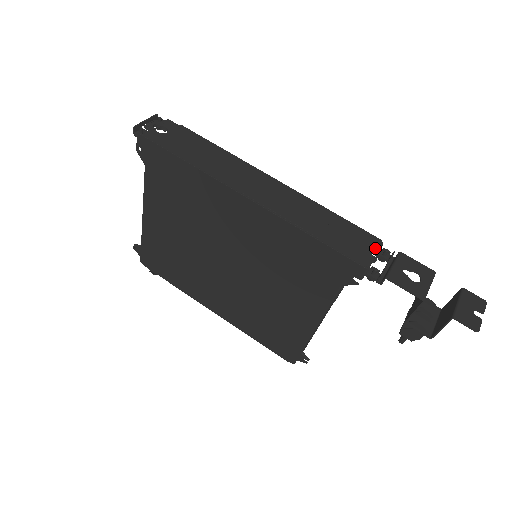
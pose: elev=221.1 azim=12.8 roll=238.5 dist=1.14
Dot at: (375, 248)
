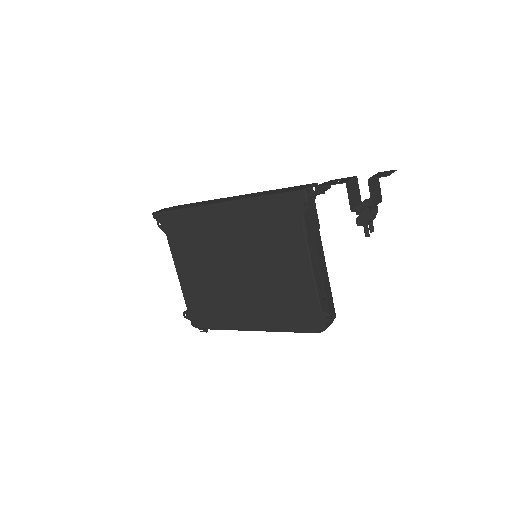
Dot at: (311, 185)
